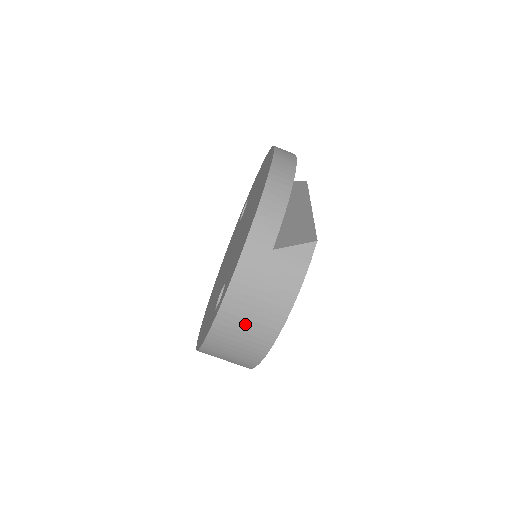
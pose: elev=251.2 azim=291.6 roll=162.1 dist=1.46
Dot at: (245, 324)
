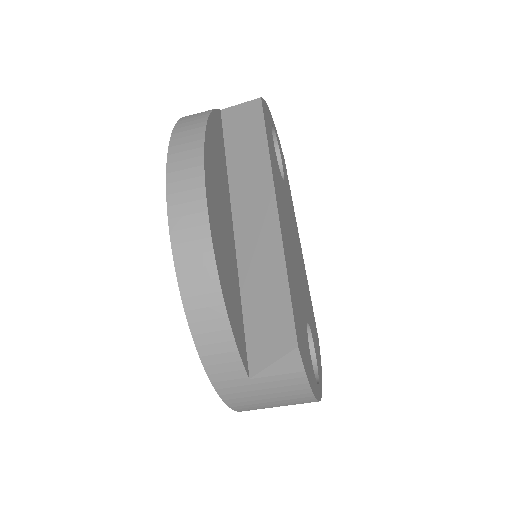
Dot at: occluded
